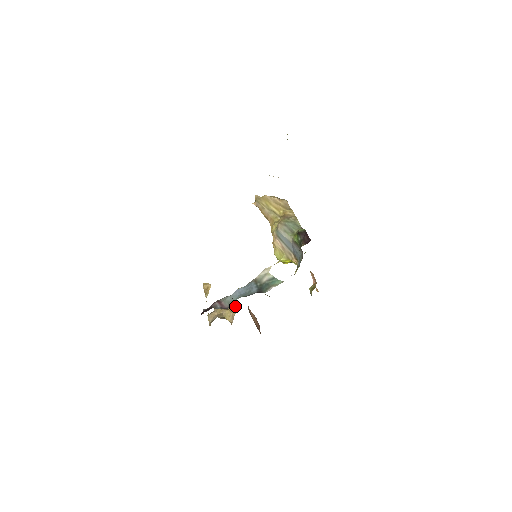
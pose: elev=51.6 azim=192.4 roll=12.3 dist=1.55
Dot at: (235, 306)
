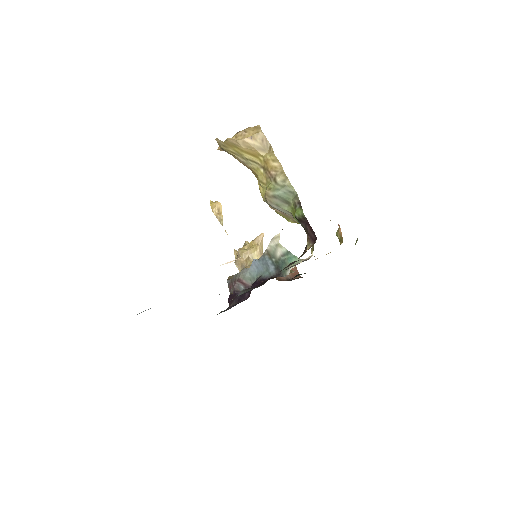
Dot at: (258, 237)
